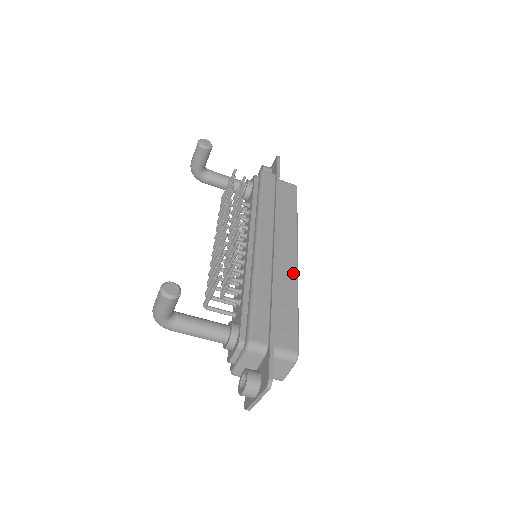
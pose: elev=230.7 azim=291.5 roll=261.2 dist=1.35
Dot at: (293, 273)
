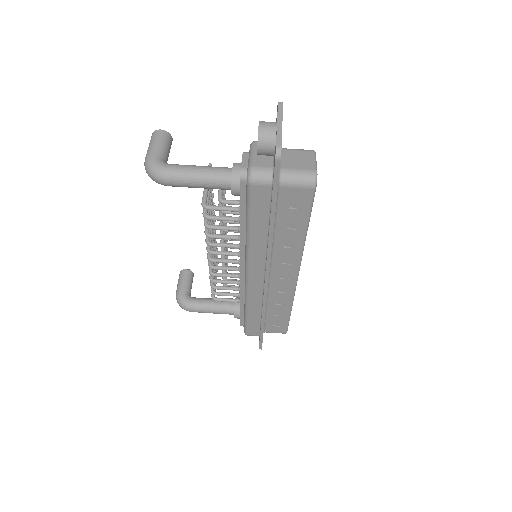
Dot at: occluded
